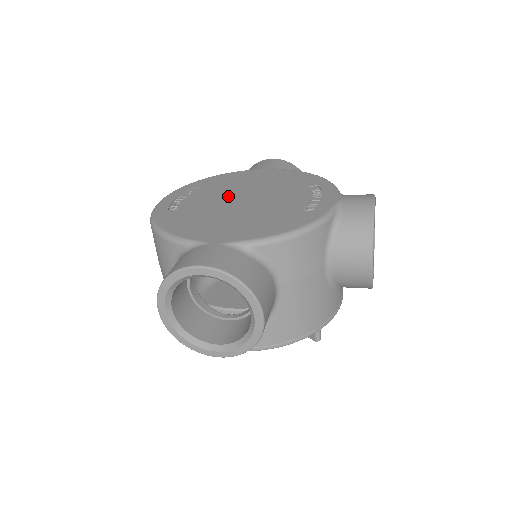
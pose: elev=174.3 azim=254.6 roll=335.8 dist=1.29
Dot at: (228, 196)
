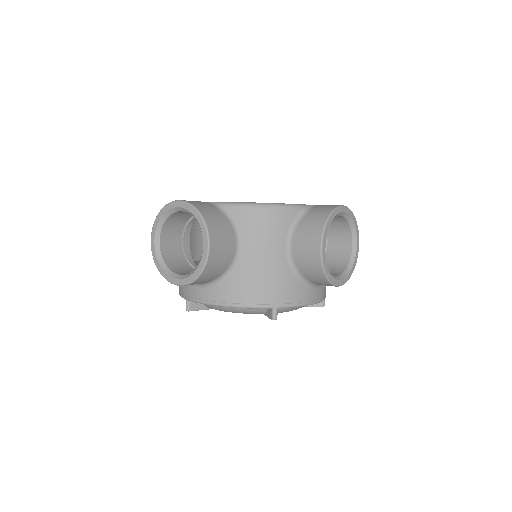
Dot at: occluded
